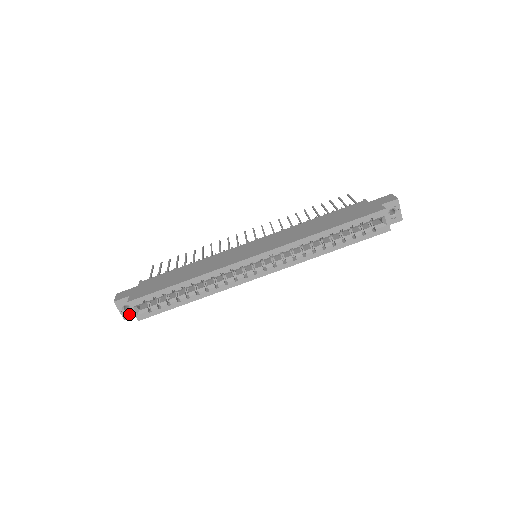
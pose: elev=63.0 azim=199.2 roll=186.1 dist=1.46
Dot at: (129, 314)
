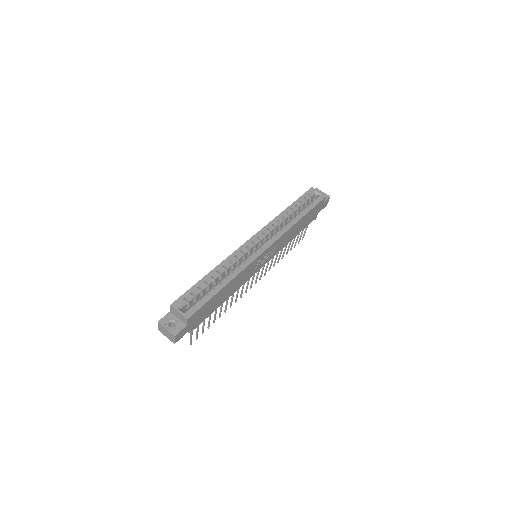
Dot at: (177, 329)
